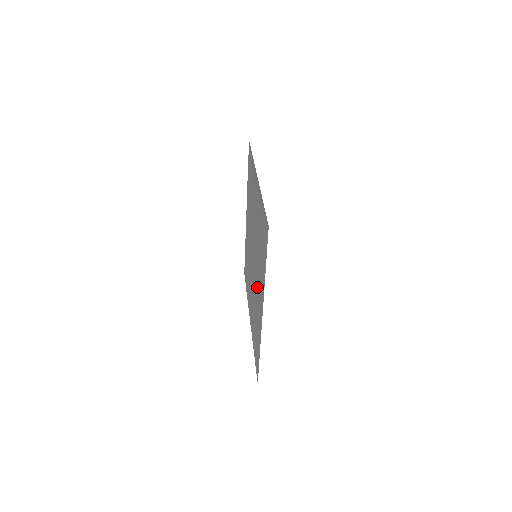
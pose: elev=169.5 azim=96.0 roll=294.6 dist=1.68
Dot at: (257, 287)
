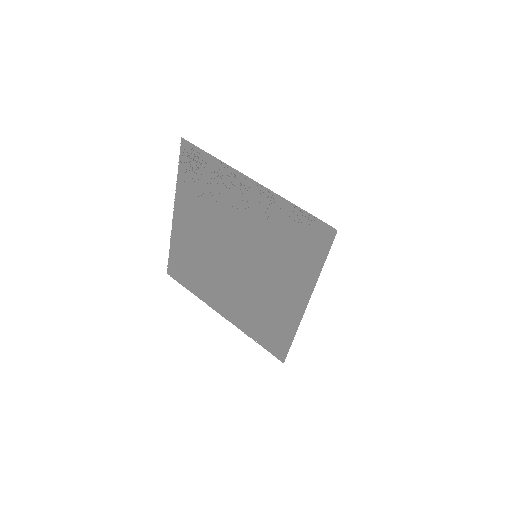
Dot at: (270, 284)
